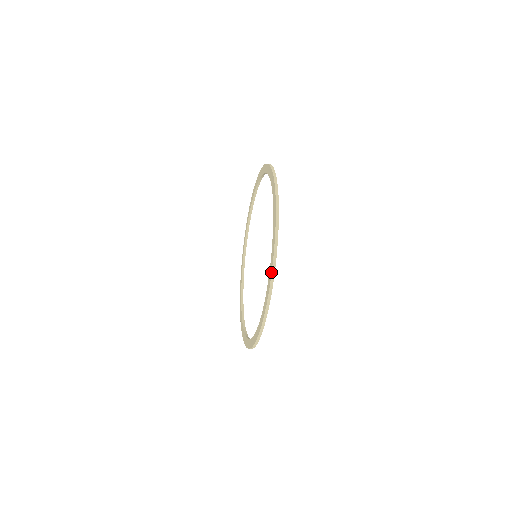
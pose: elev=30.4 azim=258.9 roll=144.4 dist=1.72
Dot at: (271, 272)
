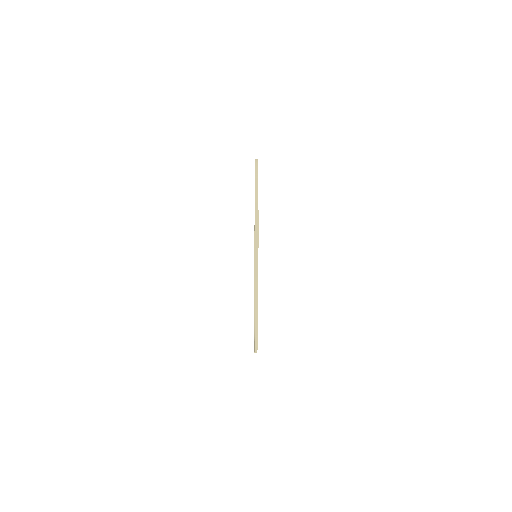
Dot at: (255, 240)
